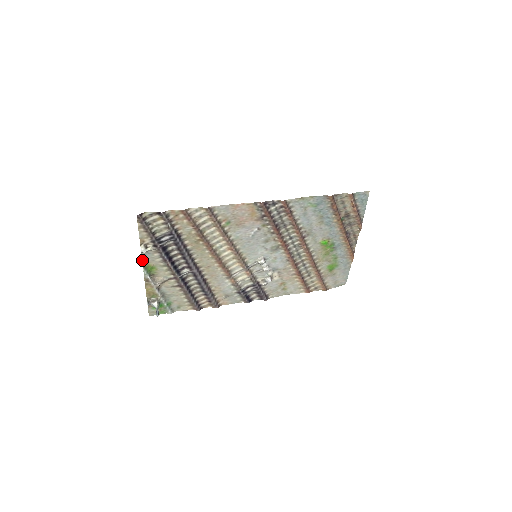
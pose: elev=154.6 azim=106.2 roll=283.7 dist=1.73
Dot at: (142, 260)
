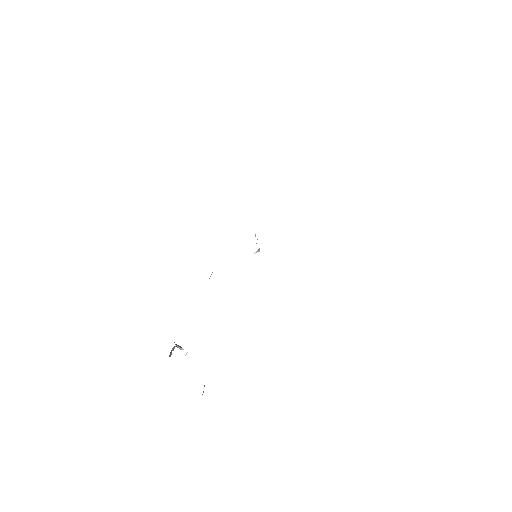
Dot at: occluded
